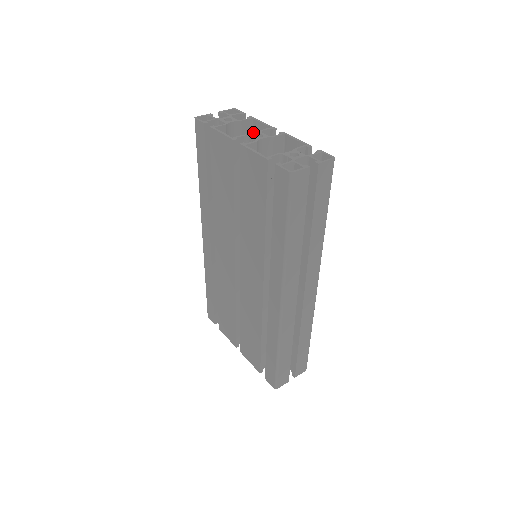
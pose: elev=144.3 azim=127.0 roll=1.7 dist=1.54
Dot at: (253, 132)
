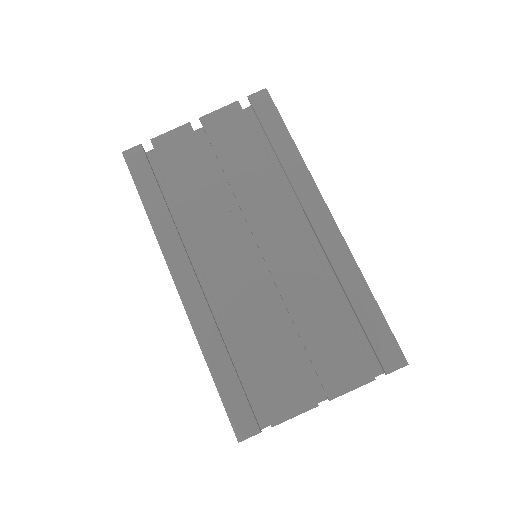
Dot at: occluded
